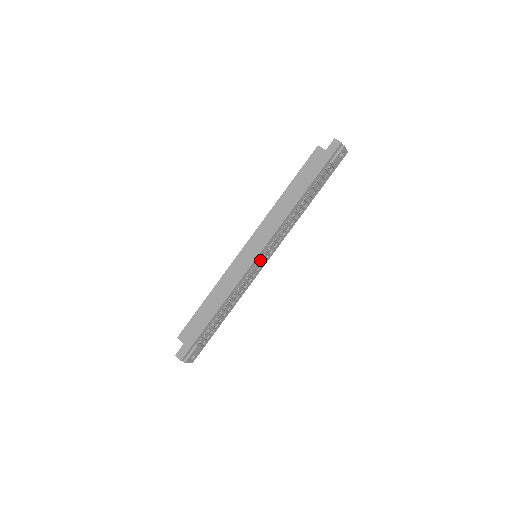
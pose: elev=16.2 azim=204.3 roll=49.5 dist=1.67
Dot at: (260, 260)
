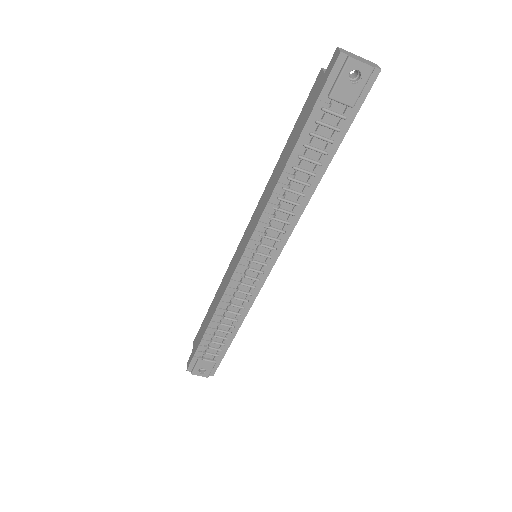
Dot at: (249, 263)
